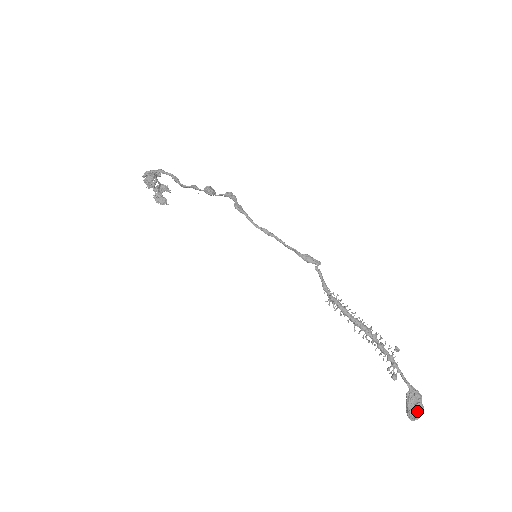
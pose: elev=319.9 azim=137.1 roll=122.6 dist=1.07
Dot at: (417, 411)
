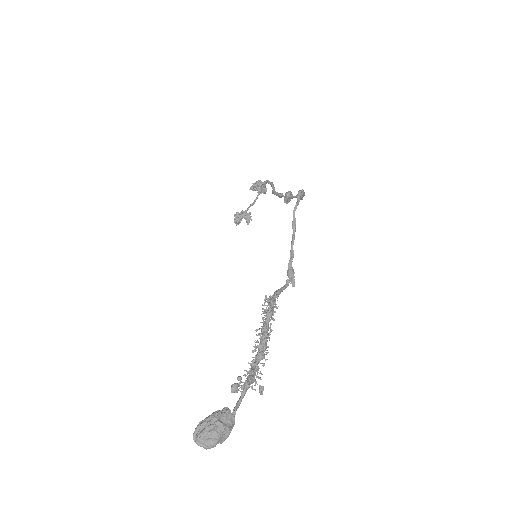
Dot at: (213, 427)
